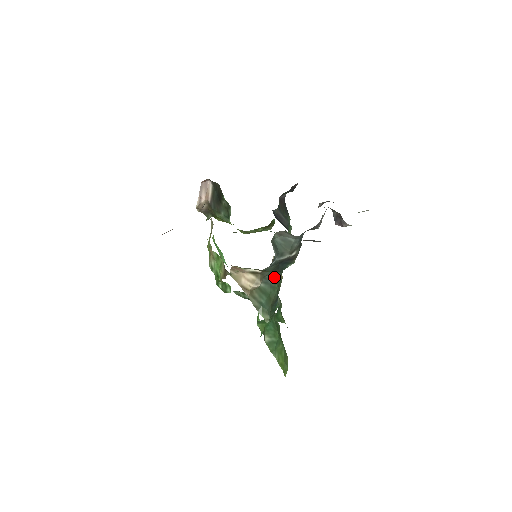
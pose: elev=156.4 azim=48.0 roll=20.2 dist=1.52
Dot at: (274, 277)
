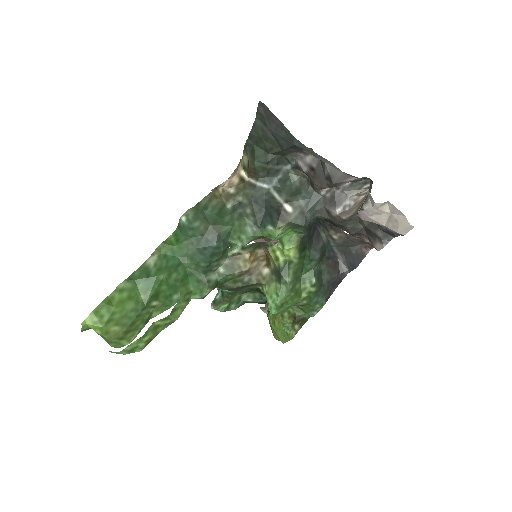
Dot at: (246, 212)
